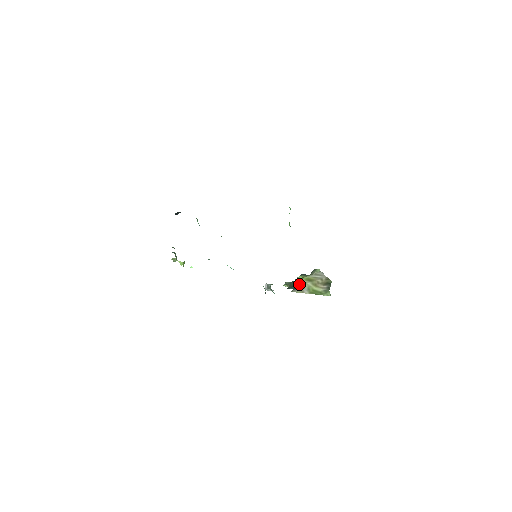
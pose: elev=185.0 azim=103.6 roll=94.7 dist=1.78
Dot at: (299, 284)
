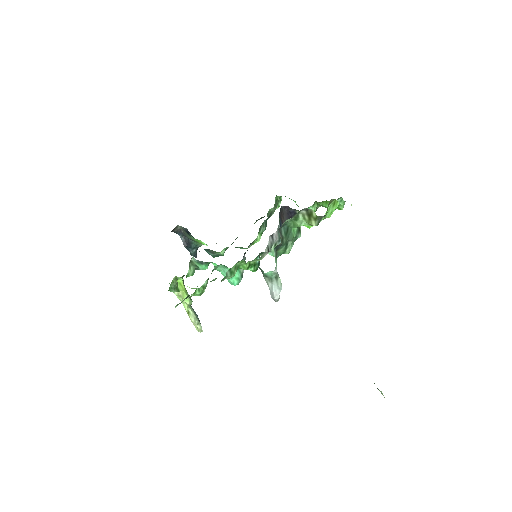
Dot at: occluded
